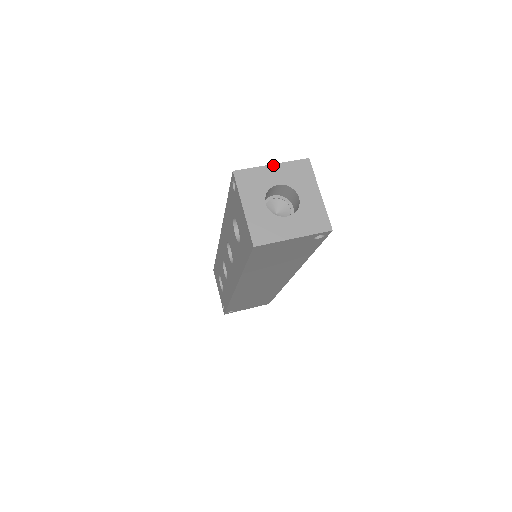
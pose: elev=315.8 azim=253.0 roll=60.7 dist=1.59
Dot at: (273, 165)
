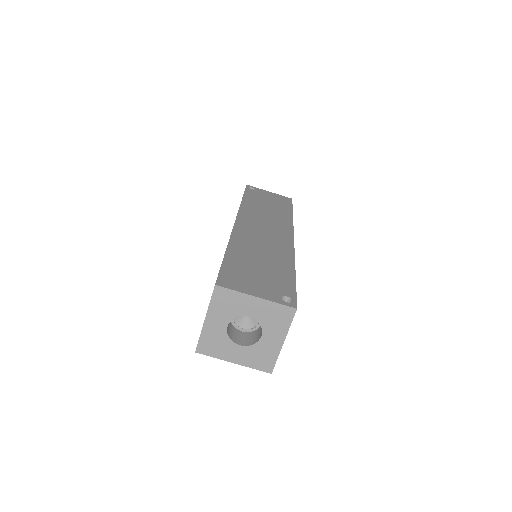
Dot at: (257, 298)
